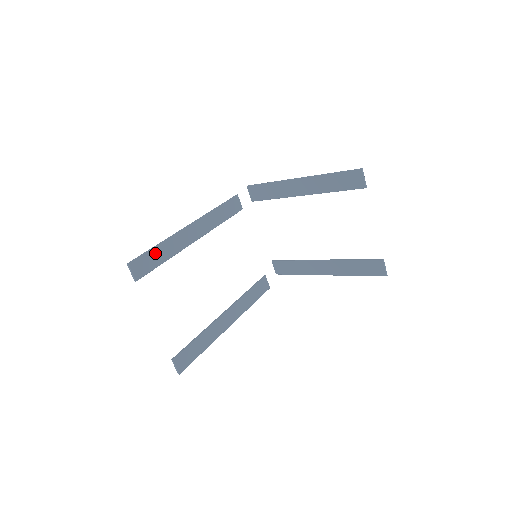
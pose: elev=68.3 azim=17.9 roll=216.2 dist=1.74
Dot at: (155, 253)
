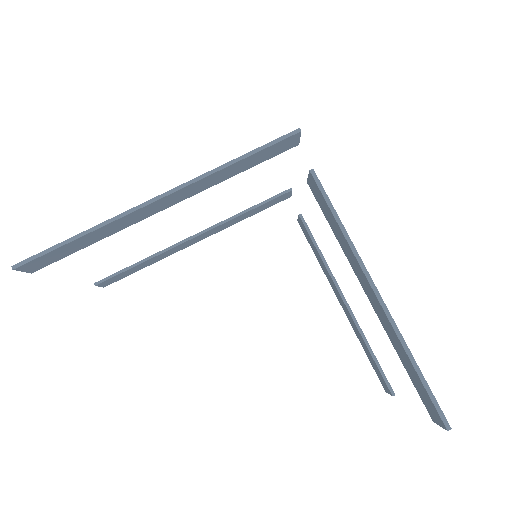
Dot at: (72, 244)
